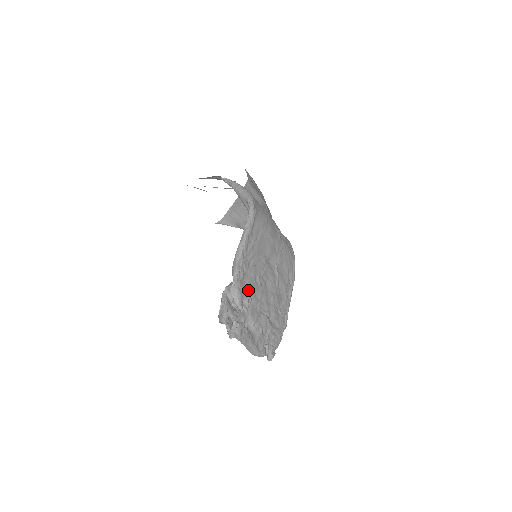
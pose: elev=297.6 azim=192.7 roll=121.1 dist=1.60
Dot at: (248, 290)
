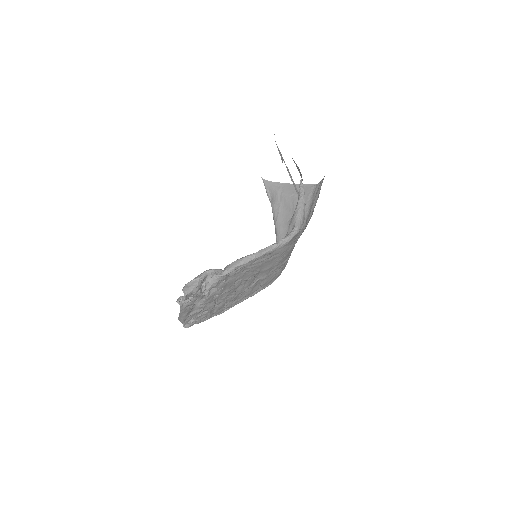
Dot at: (224, 285)
